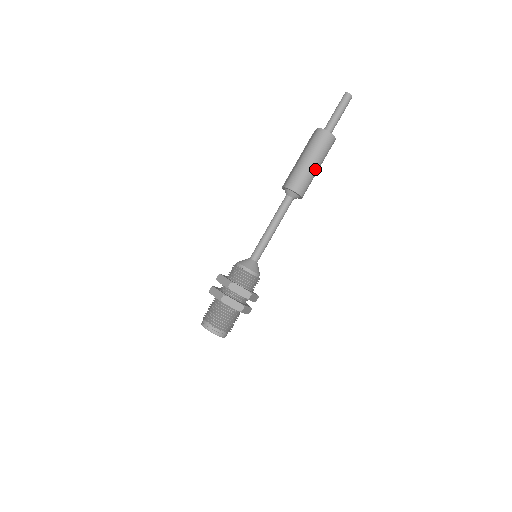
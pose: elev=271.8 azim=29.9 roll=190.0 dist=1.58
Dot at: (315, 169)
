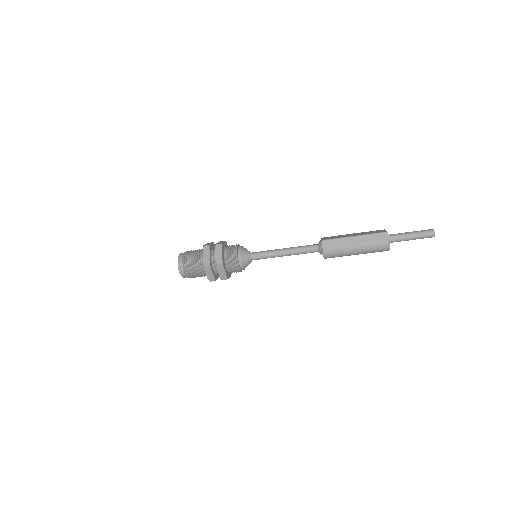
Dot at: occluded
